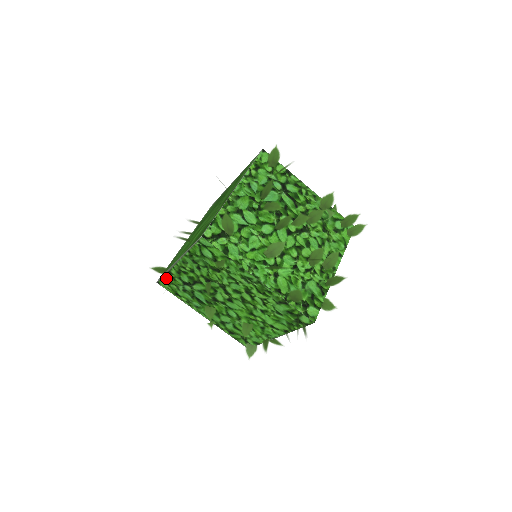
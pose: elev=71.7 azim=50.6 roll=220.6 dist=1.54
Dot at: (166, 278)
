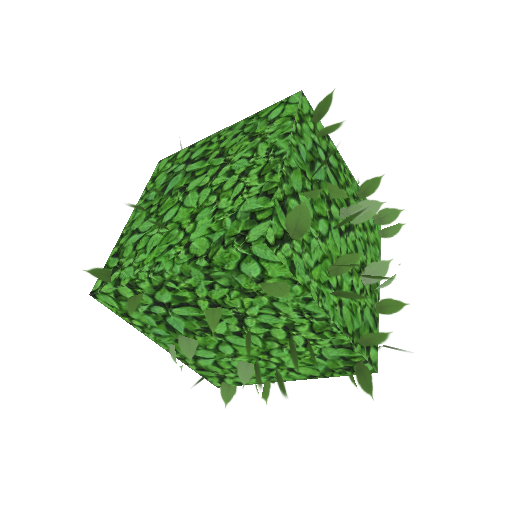
Dot at: (119, 291)
